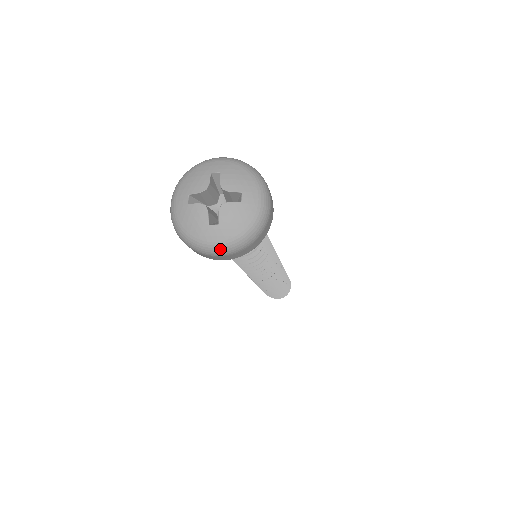
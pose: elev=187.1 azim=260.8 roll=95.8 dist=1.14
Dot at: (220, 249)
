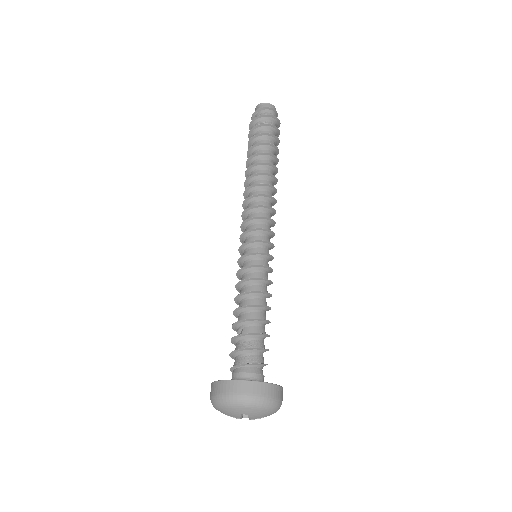
Dot at: occluded
